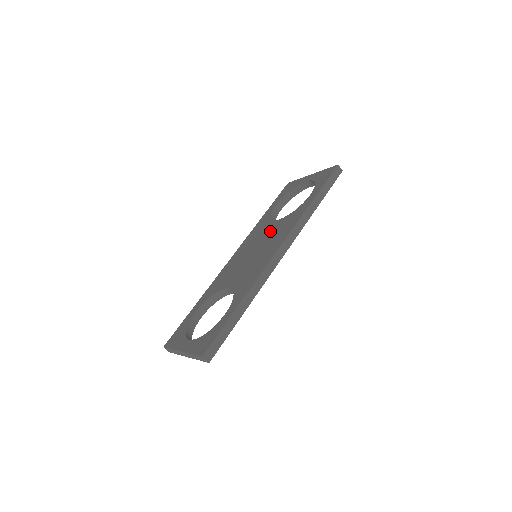
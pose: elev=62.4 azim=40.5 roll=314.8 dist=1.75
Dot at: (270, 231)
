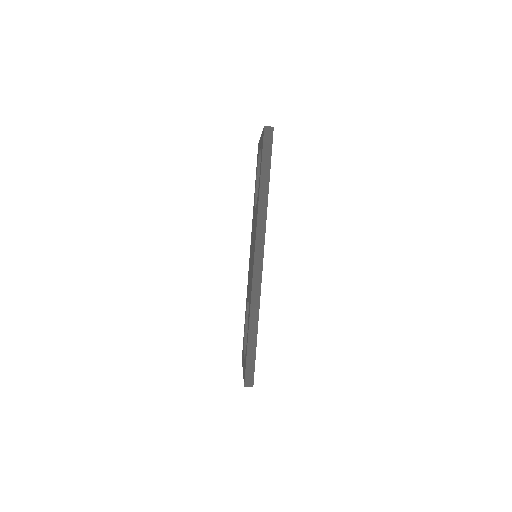
Dot at: occluded
